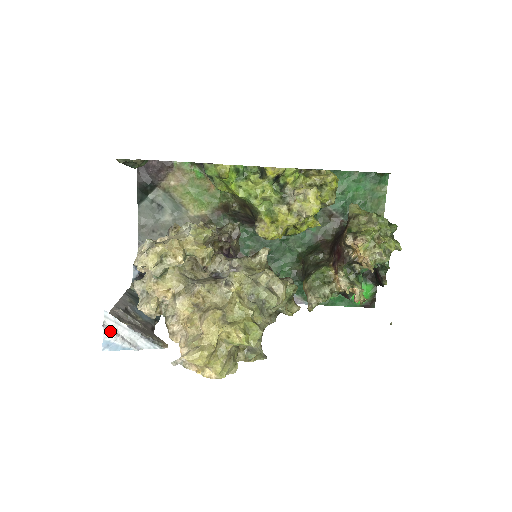
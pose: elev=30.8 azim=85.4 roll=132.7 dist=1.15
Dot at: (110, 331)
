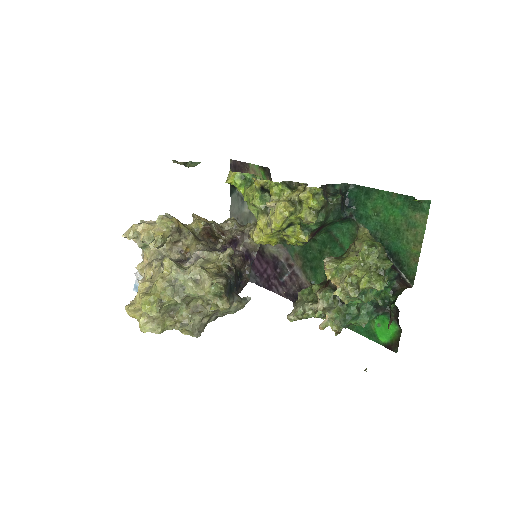
Dot at: (138, 279)
